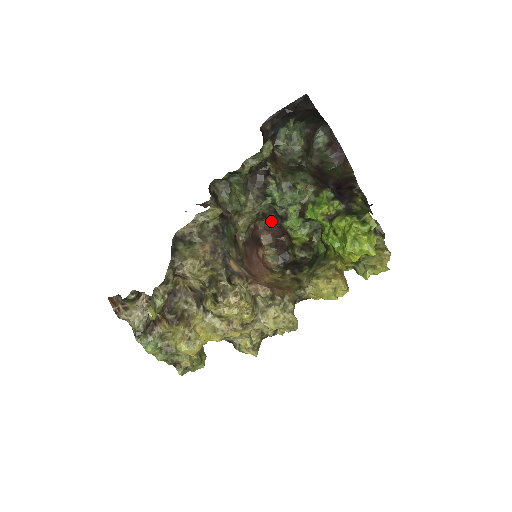
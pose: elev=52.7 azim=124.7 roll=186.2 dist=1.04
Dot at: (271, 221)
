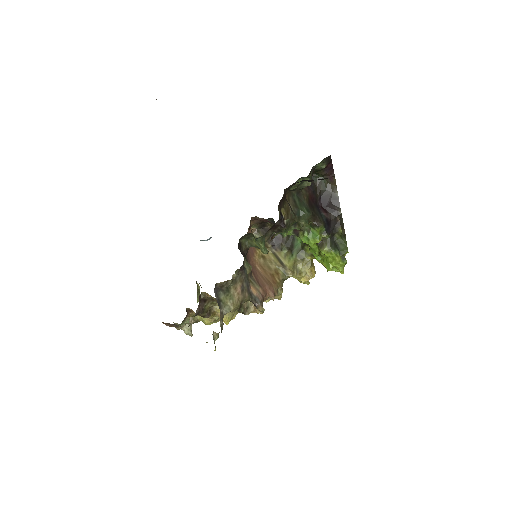
Dot at: (264, 219)
